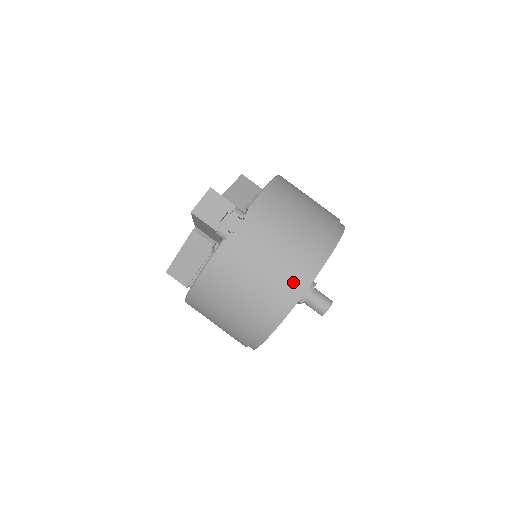
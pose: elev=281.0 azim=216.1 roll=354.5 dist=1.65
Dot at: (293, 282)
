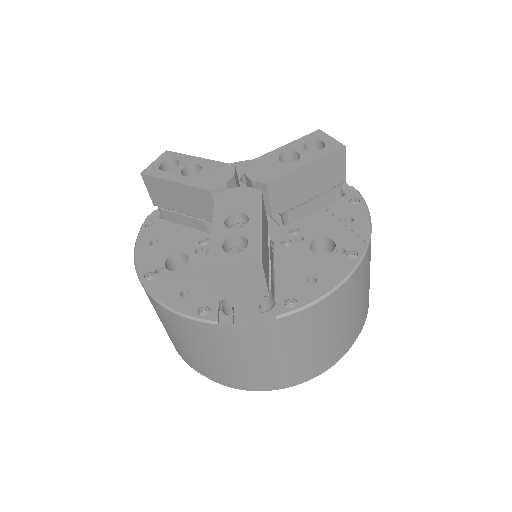
Dot at: (248, 385)
